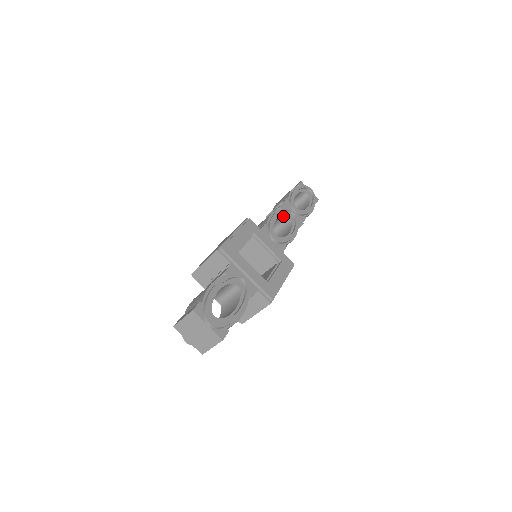
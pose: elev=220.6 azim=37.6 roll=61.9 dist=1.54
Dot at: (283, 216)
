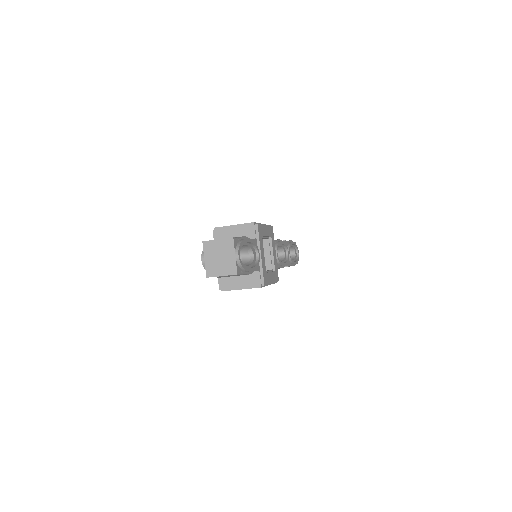
Dot at: (282, 249)
